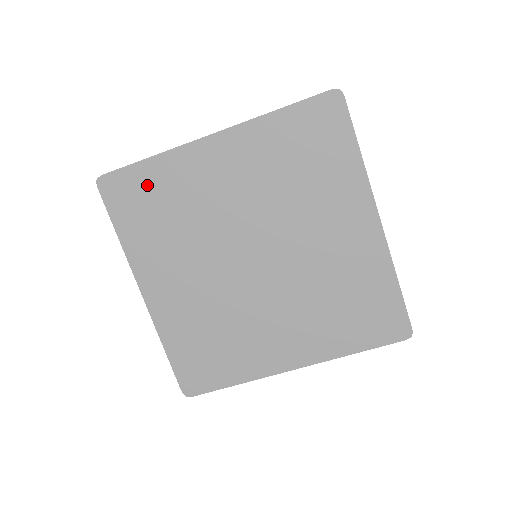
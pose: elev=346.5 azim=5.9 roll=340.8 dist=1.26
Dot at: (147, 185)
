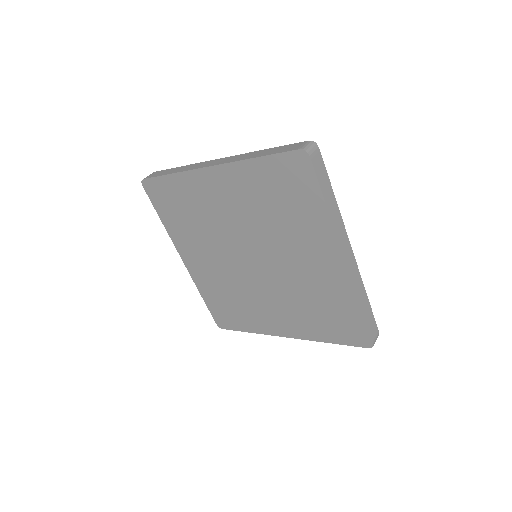
Dot at: (173, 193)
